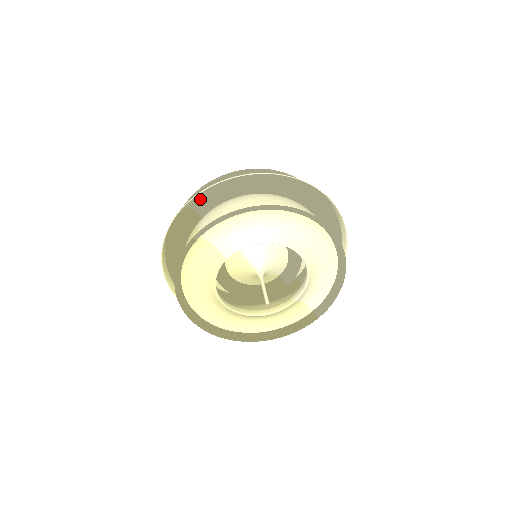
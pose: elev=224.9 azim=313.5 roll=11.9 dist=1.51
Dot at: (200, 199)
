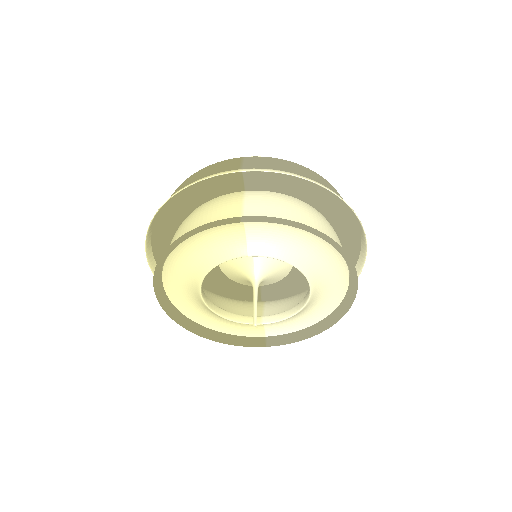
Dot at: (260, 172)
